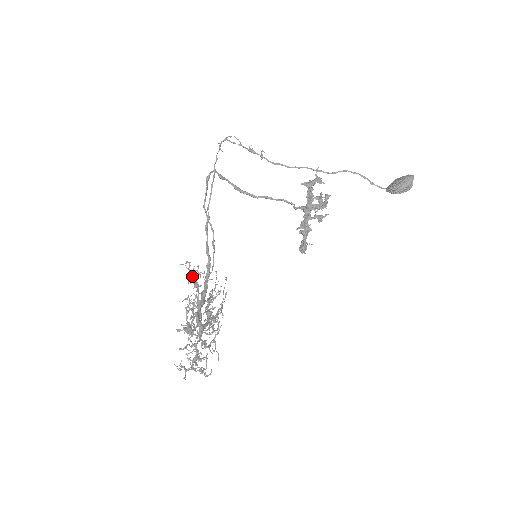
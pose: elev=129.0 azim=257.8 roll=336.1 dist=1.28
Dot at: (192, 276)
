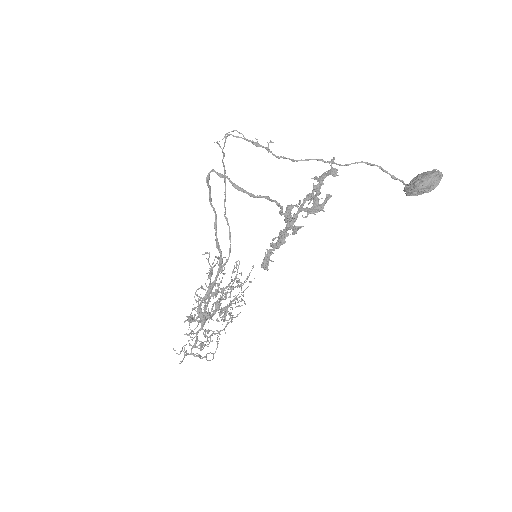
Dot at: (211, 266)
